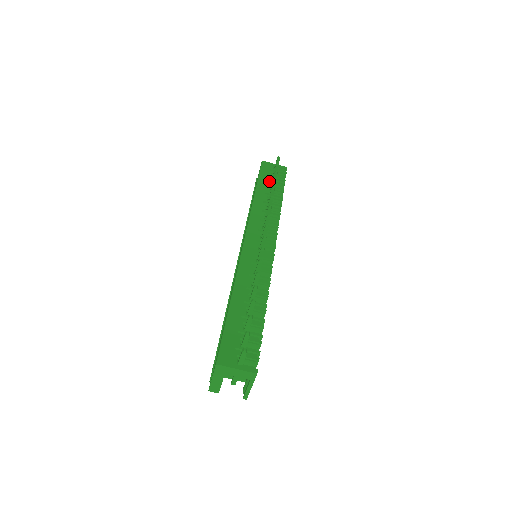
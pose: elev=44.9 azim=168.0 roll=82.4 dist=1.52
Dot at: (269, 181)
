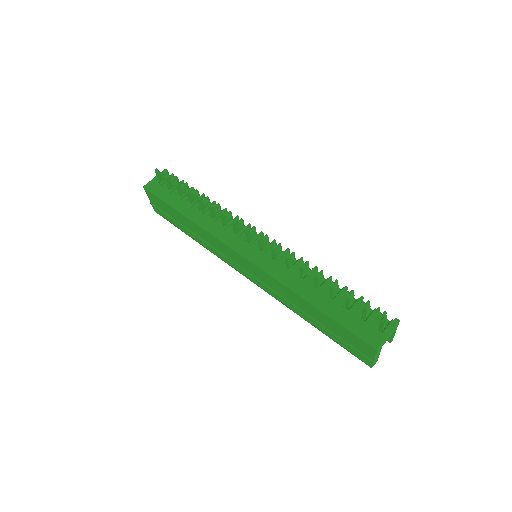
Dot at: (176, 195)
